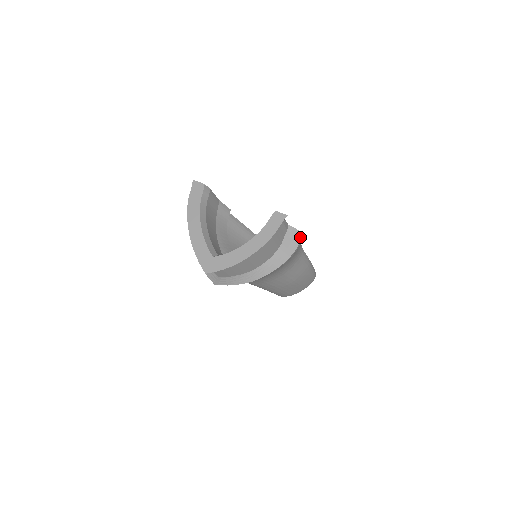
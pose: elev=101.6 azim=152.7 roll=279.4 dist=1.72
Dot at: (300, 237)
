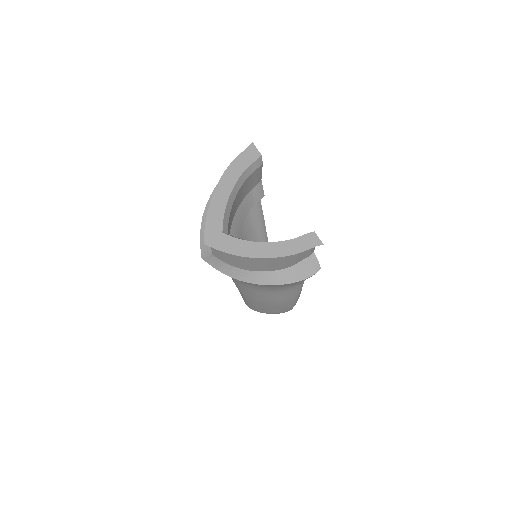
Dot at: (316, 271)
